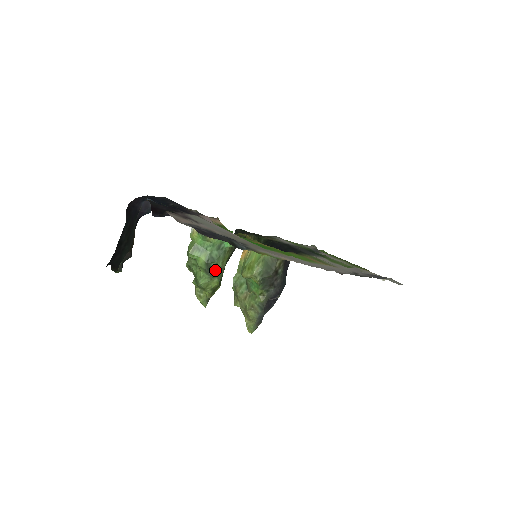
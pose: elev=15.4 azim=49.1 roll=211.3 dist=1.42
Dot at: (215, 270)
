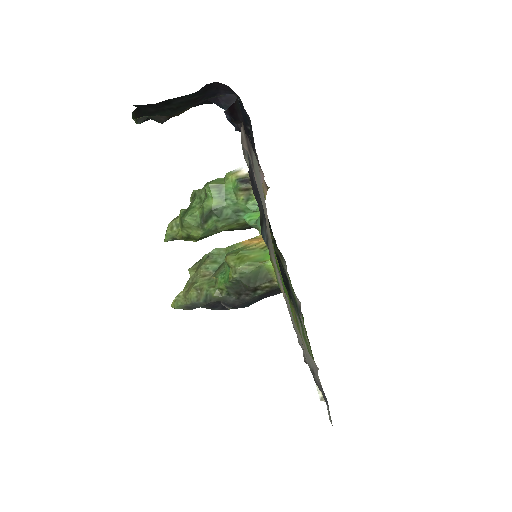
Dot at: (211, 224)
